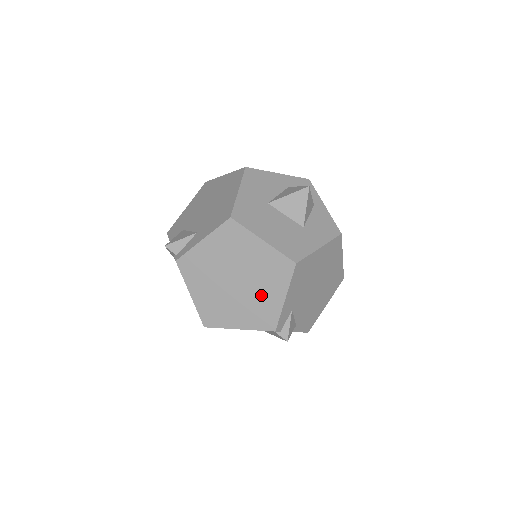
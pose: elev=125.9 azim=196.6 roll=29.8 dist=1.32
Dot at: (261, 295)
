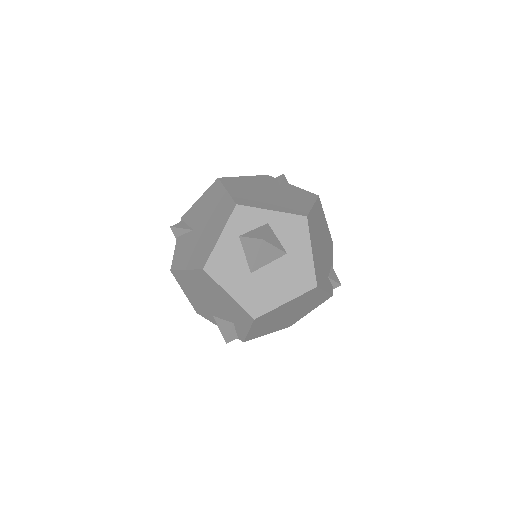
Dot at: (309, 303)
